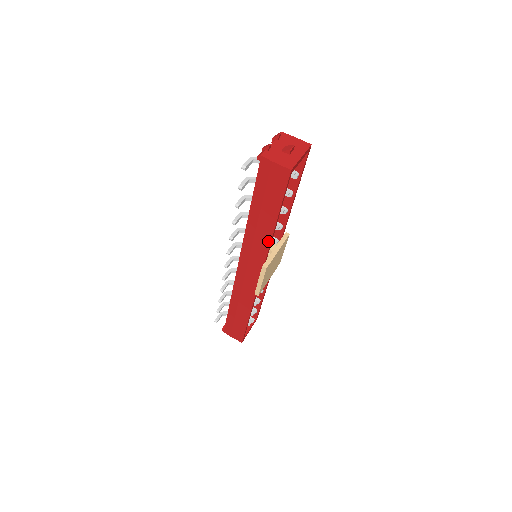
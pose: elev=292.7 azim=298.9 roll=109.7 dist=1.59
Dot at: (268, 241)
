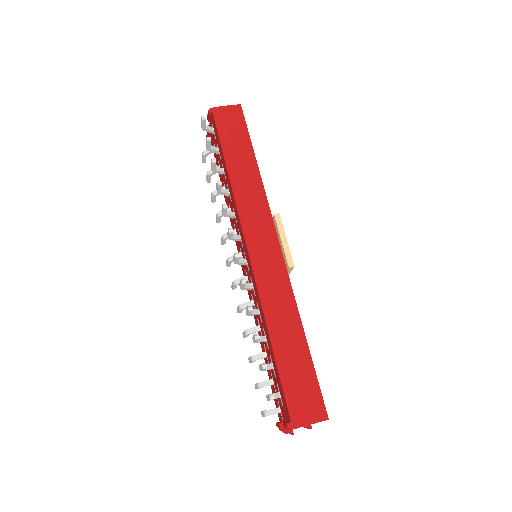
Dot at: (261, 187)
